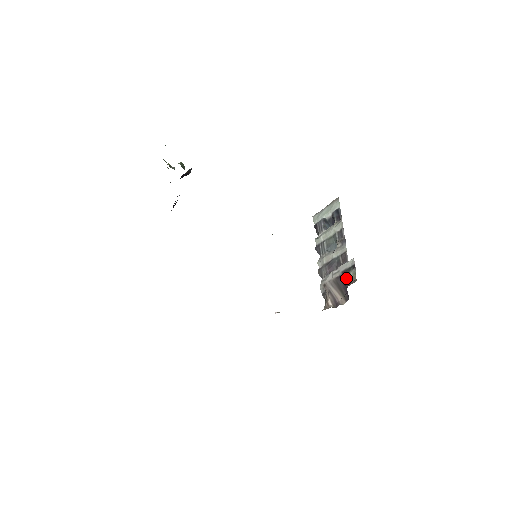
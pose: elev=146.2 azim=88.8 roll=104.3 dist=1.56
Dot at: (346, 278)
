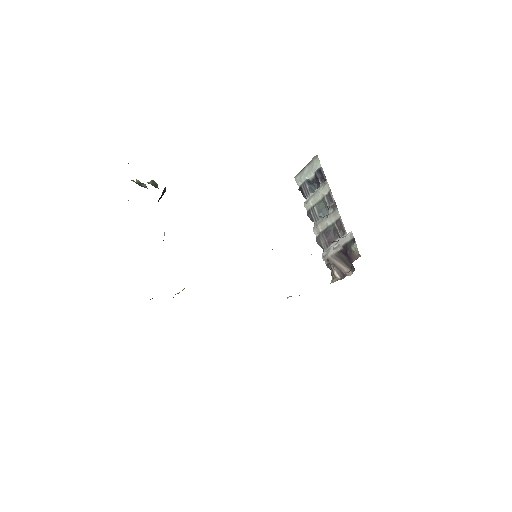
Dot at: (348, 253)
